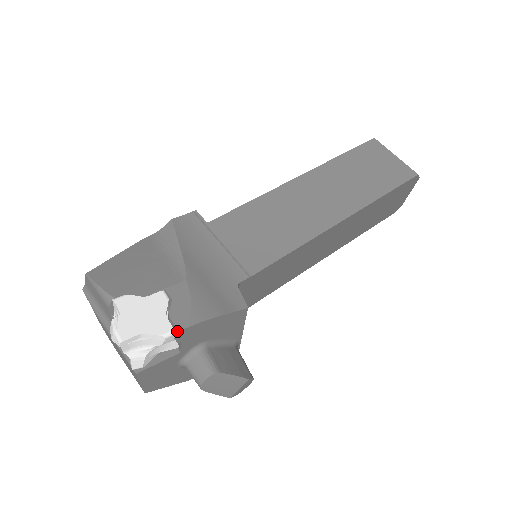
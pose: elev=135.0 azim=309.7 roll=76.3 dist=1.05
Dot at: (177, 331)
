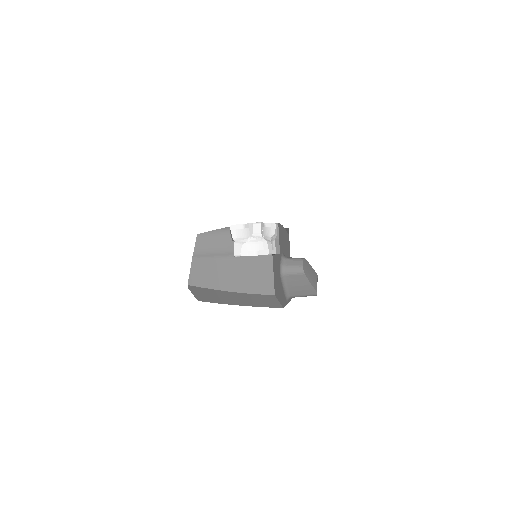
Dot at: (277, 225)
